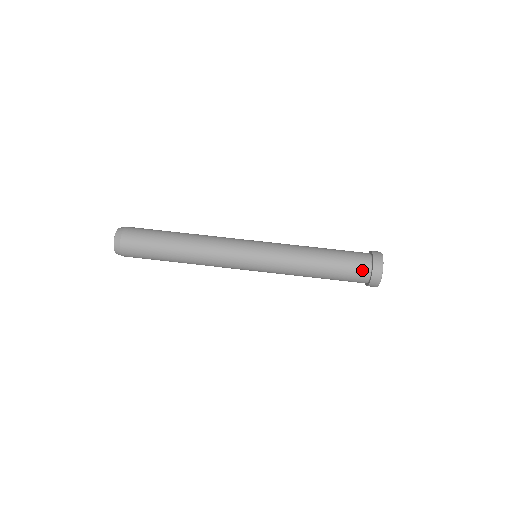
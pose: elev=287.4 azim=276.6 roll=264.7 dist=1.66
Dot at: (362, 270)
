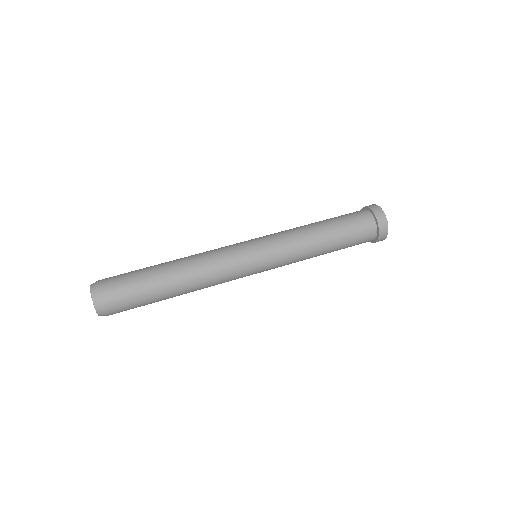
Dot at: (368, 229)
